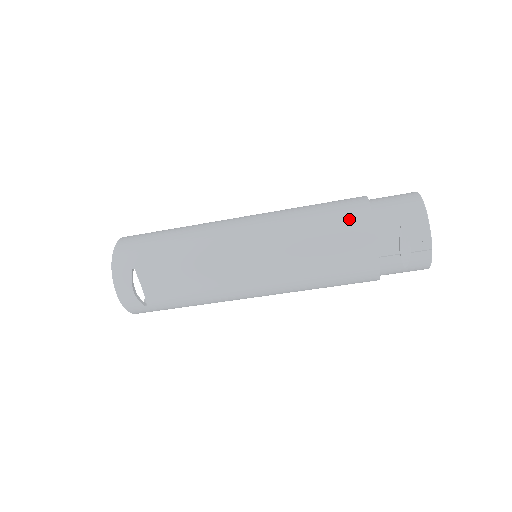
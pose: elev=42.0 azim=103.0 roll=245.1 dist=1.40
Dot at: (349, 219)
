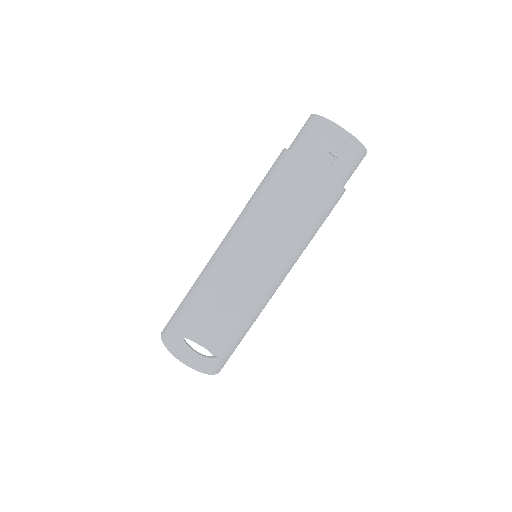
Dot at: (283, 169)
